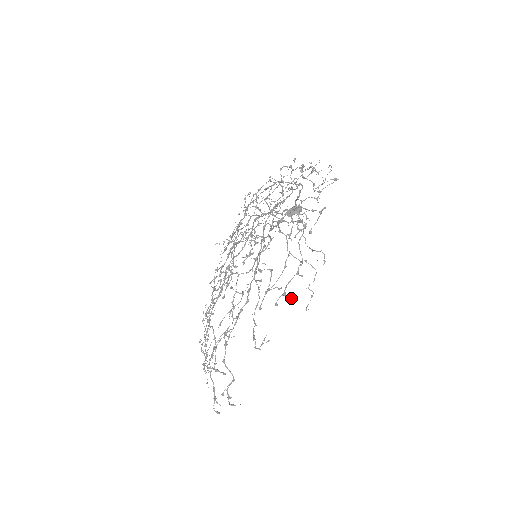
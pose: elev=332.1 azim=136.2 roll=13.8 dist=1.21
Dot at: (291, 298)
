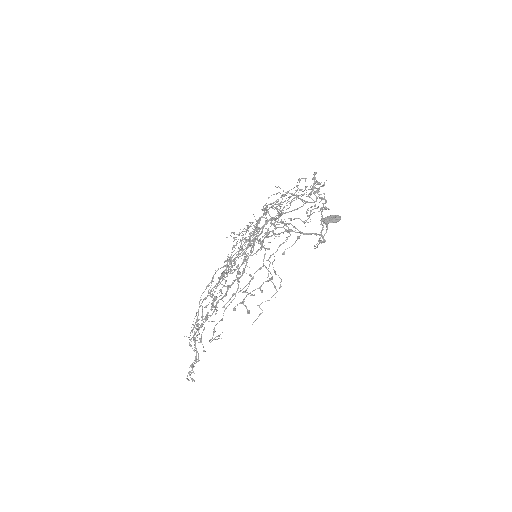
Dot at: occluded
